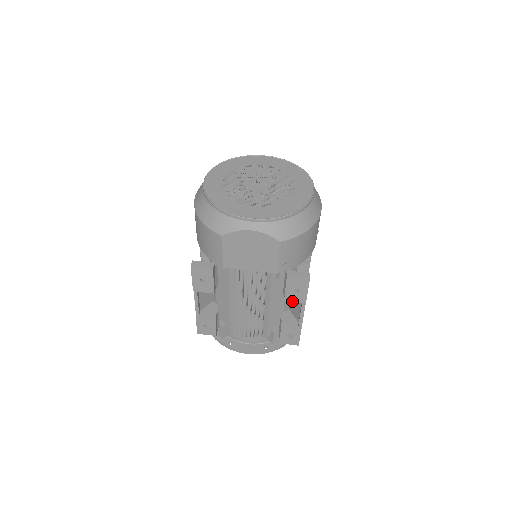
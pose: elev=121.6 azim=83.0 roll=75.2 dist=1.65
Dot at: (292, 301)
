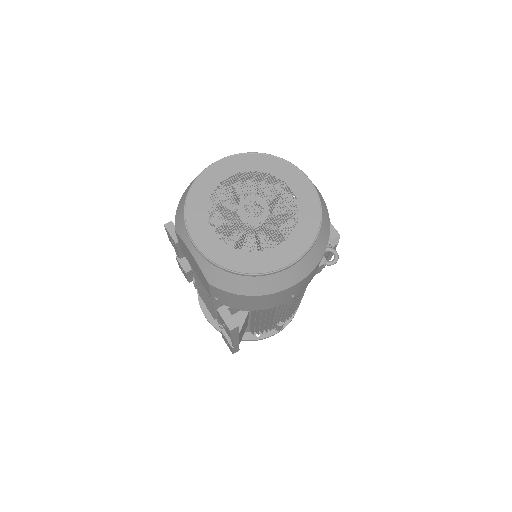
Dot at: (223, 327)
